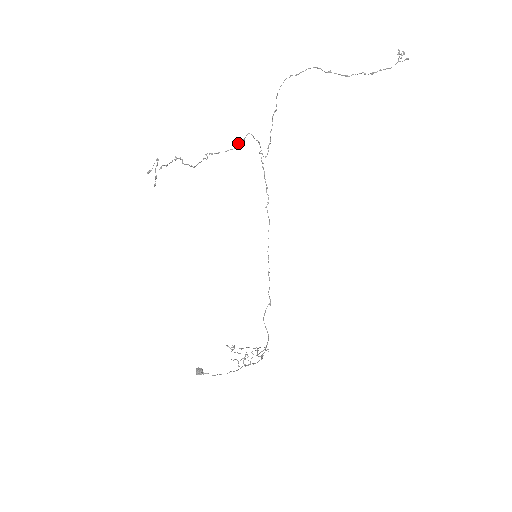
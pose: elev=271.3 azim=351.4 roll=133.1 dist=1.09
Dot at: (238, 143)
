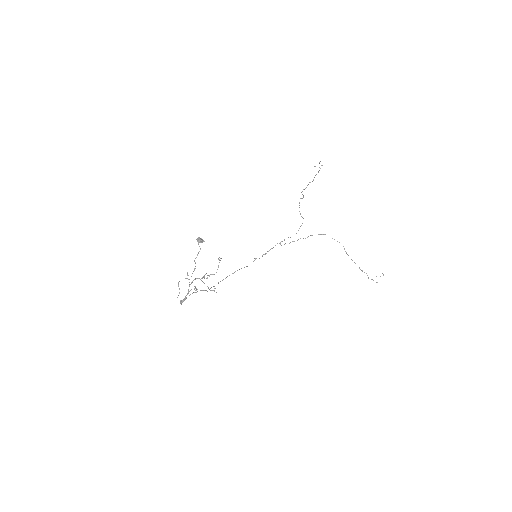
Dot at: occluded
